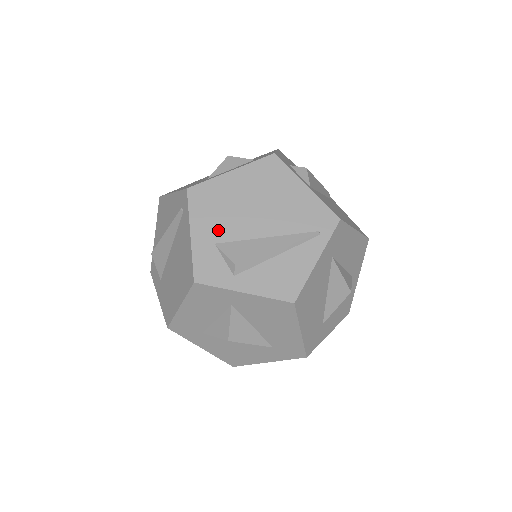
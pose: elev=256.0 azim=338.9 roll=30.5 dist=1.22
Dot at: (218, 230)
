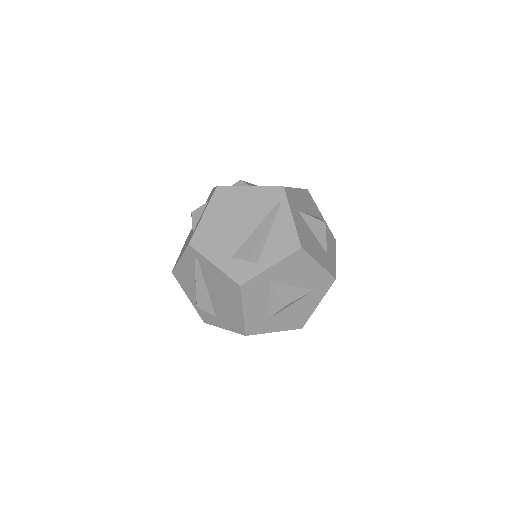
Dot at: (226, 249)
